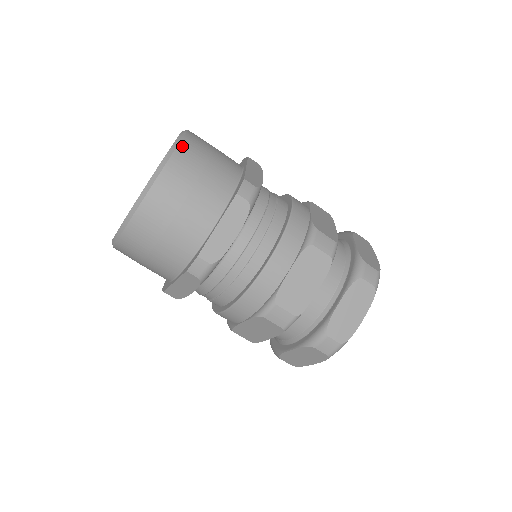
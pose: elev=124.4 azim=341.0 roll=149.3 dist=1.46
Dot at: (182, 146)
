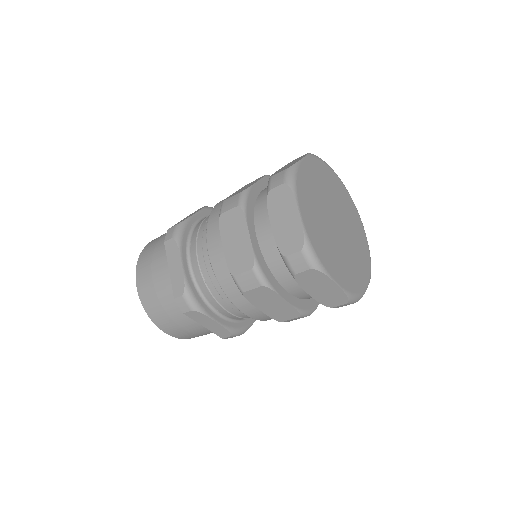
Dot at: (144, 305)
